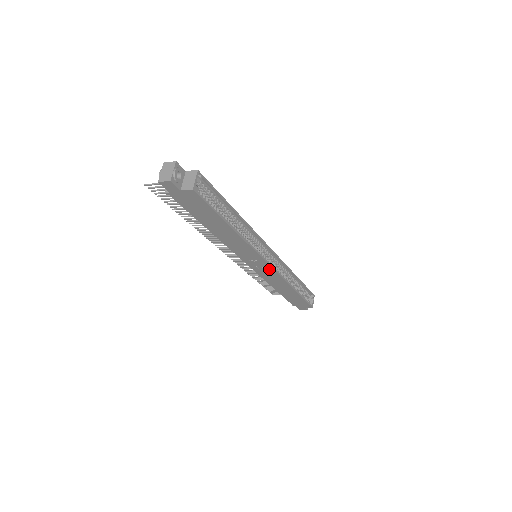
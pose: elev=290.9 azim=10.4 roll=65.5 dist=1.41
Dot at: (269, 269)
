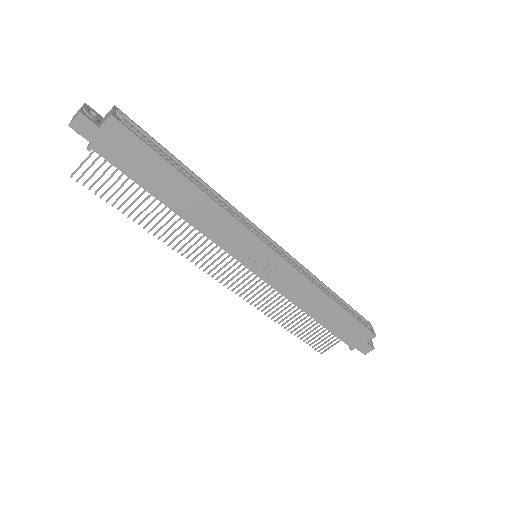
Dot at: (279, 263)
